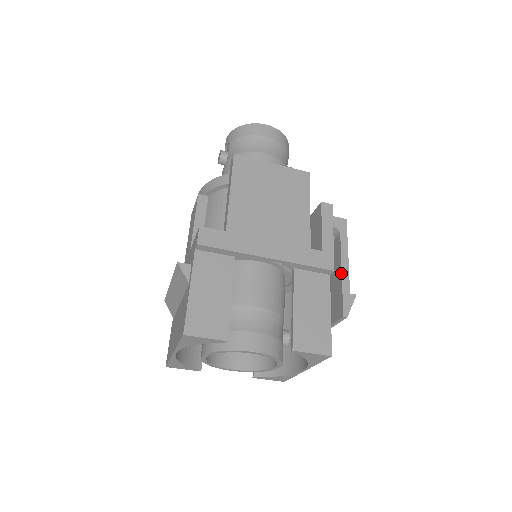
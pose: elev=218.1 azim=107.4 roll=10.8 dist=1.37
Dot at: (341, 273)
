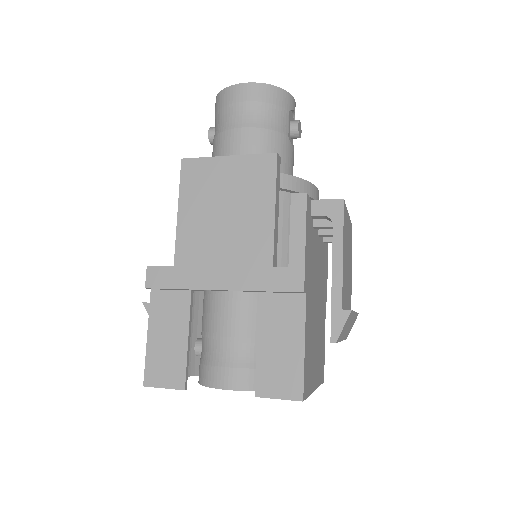
Dot at: occluded
